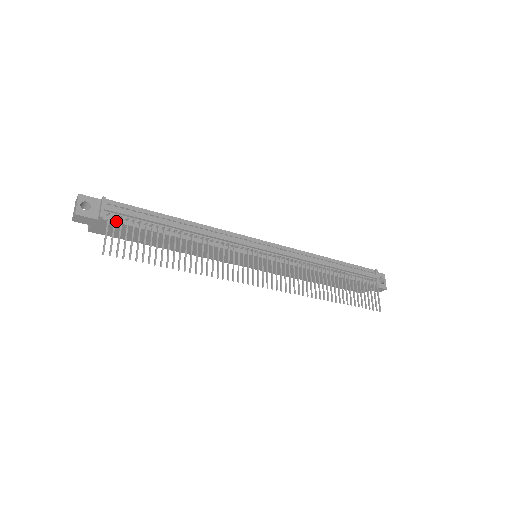
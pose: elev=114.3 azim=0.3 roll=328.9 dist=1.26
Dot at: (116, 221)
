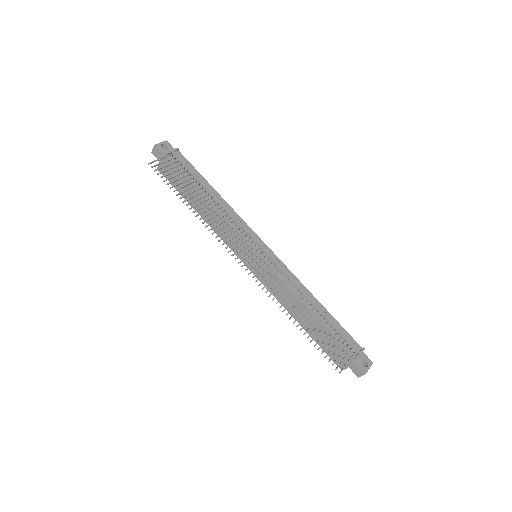
Dot at: occluded
